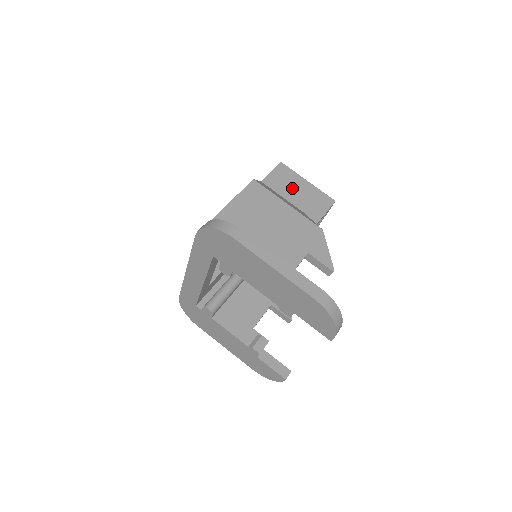
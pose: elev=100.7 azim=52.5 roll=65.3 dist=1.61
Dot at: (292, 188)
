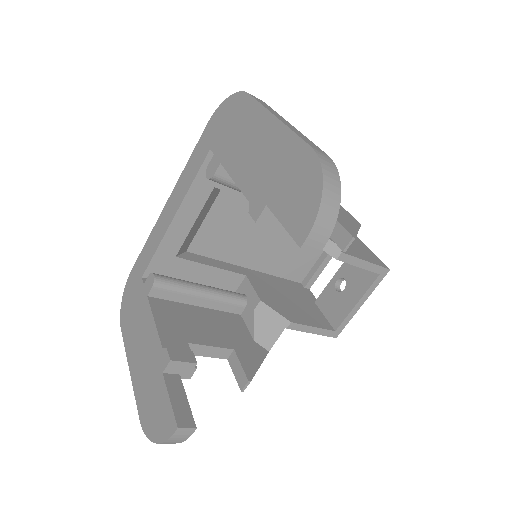
Dot at: occluded
